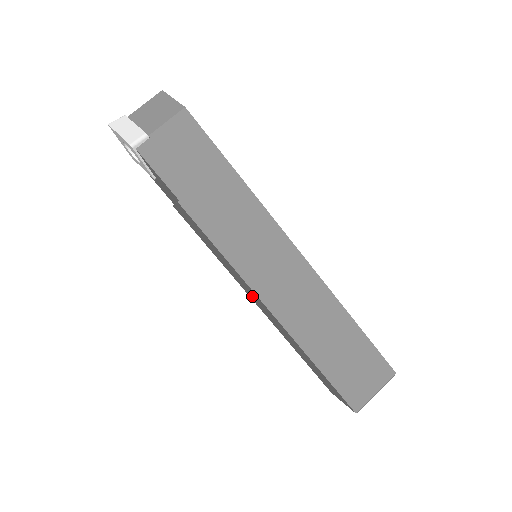
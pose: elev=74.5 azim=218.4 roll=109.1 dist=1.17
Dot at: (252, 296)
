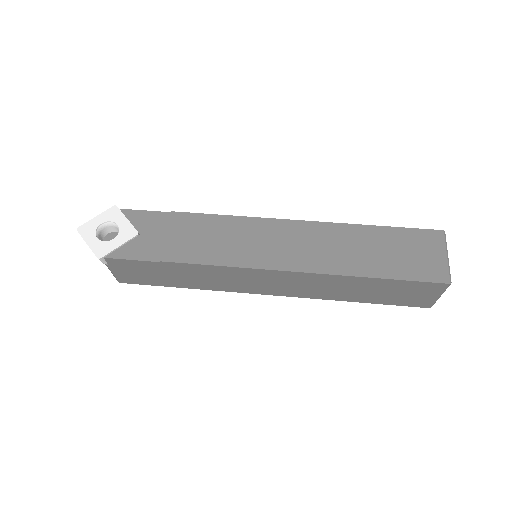
Dot at: (285, 250)
